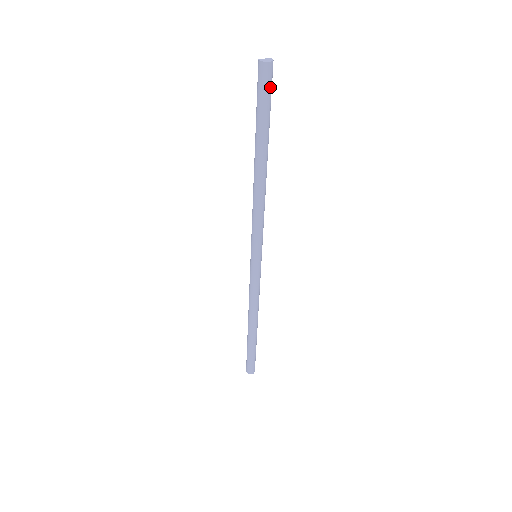
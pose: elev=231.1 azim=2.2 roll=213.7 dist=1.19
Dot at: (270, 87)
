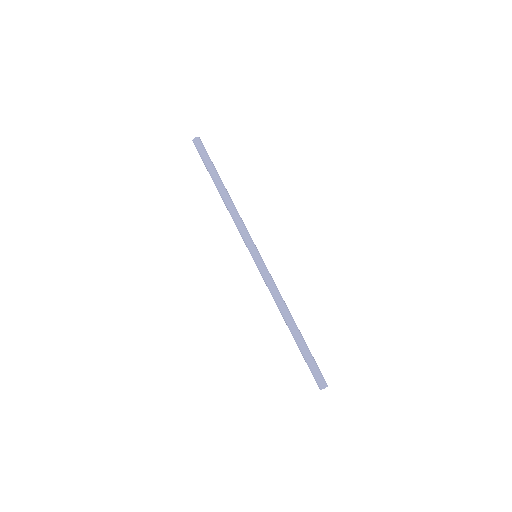
Dot at: (203, 148)
